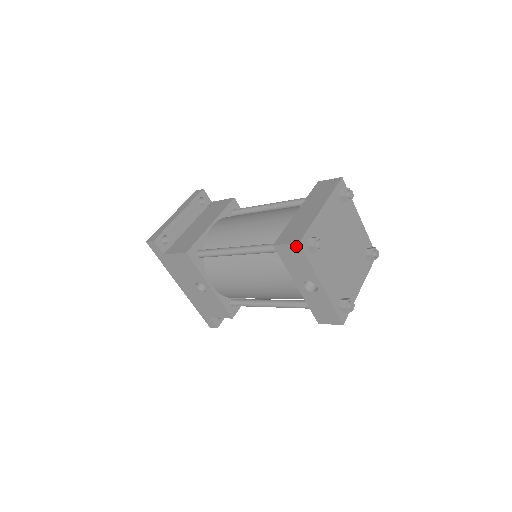
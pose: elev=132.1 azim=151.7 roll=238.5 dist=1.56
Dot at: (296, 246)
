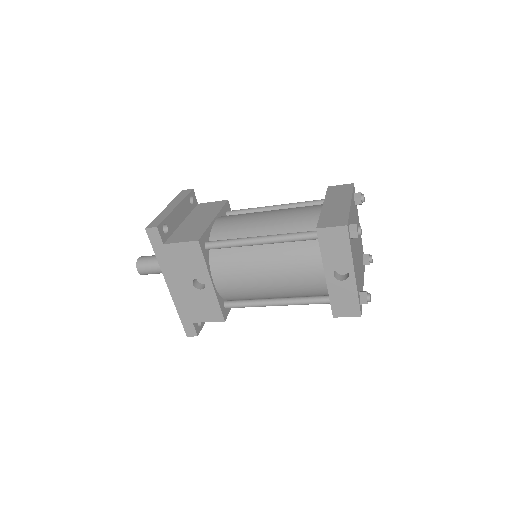
Dot at: (343, 229)
